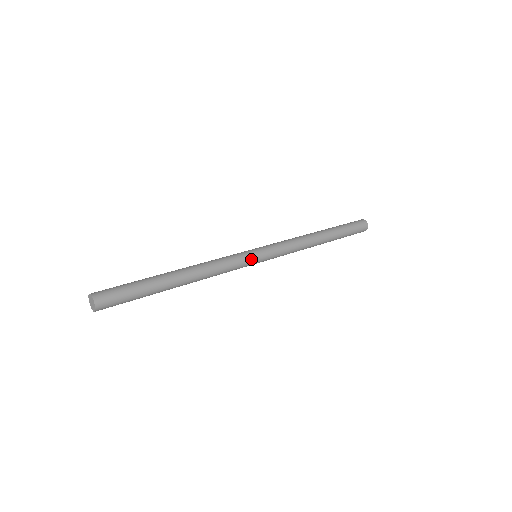
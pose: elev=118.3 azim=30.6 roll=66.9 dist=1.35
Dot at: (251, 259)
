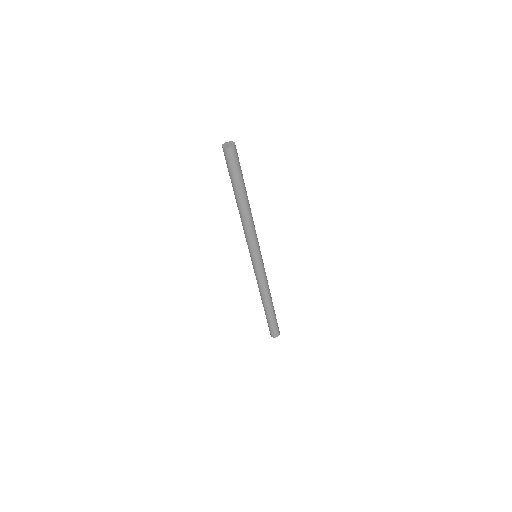
Dot at: occluded
